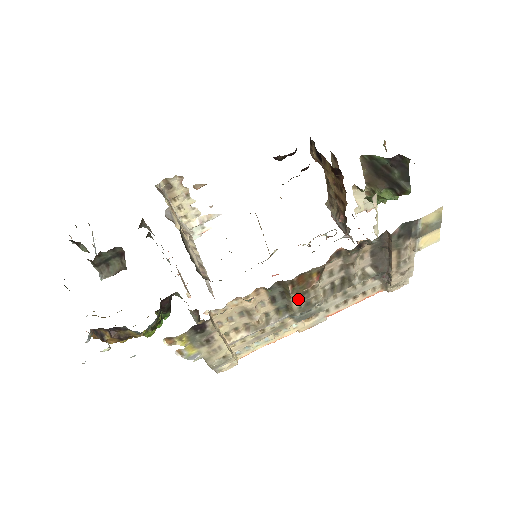
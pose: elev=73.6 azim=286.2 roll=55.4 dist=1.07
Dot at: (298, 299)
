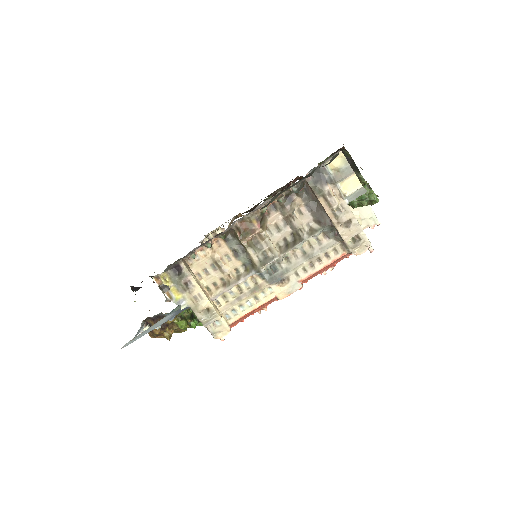
Dot at: (254, 251)
